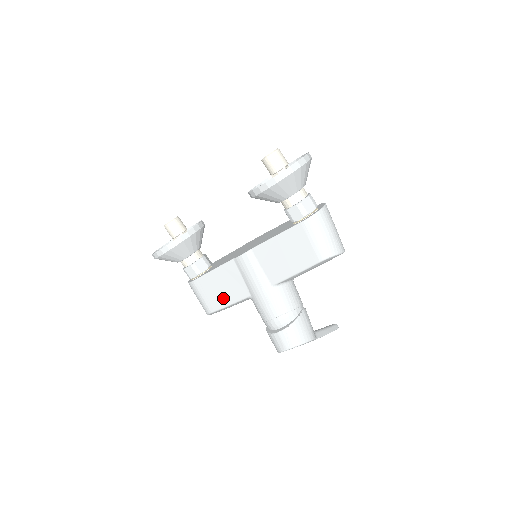
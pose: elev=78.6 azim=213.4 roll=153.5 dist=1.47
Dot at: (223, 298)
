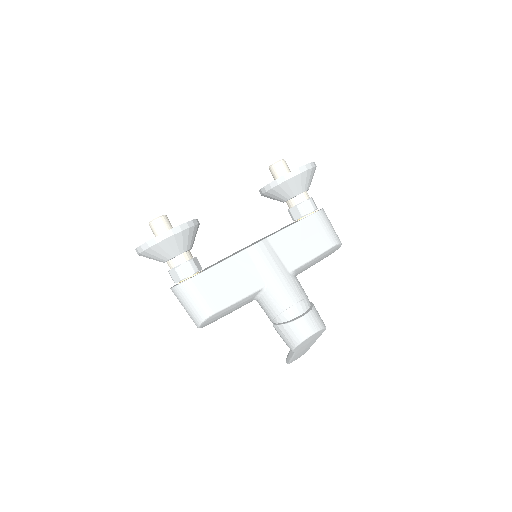
Dot at: (231, 293)
